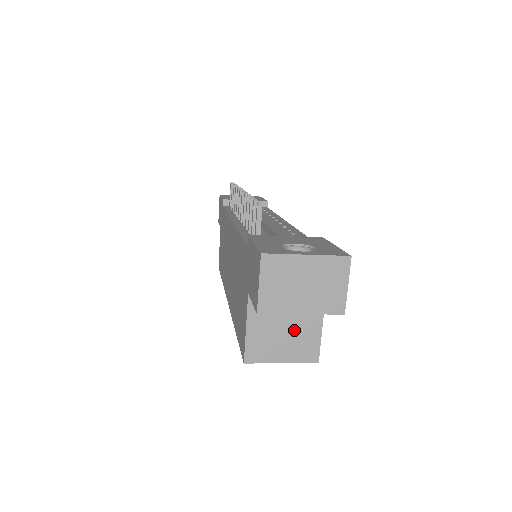
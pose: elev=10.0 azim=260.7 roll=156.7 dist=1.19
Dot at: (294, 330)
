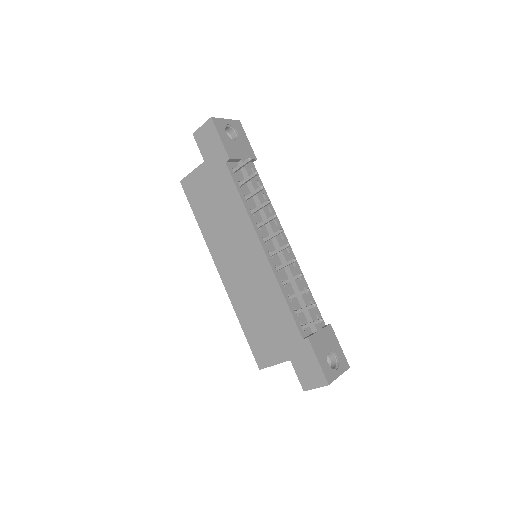
Dot at: occluded
